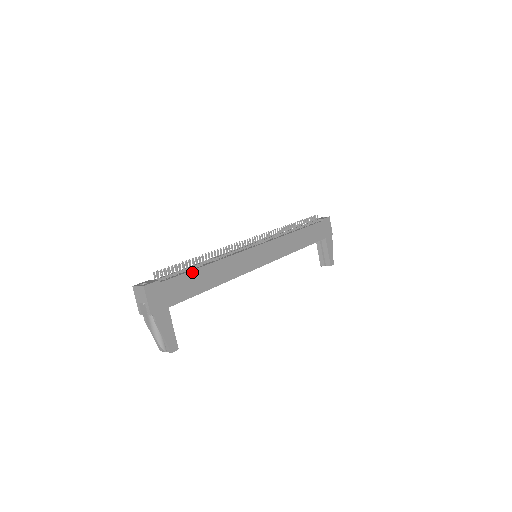
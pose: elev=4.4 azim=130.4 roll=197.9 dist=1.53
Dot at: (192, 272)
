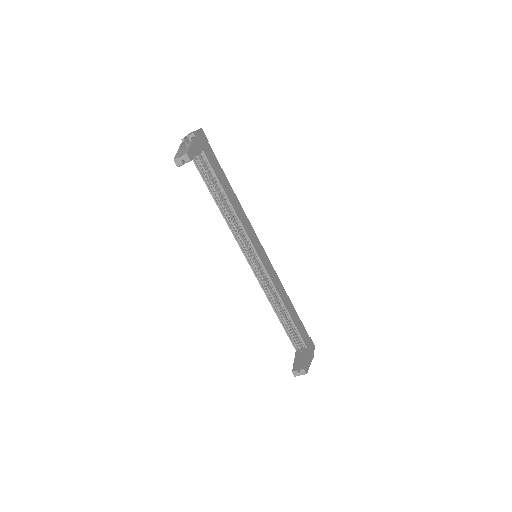
Dot at: (224, 174)
